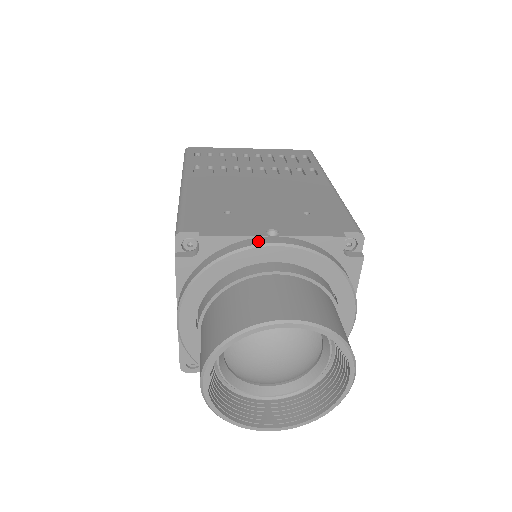
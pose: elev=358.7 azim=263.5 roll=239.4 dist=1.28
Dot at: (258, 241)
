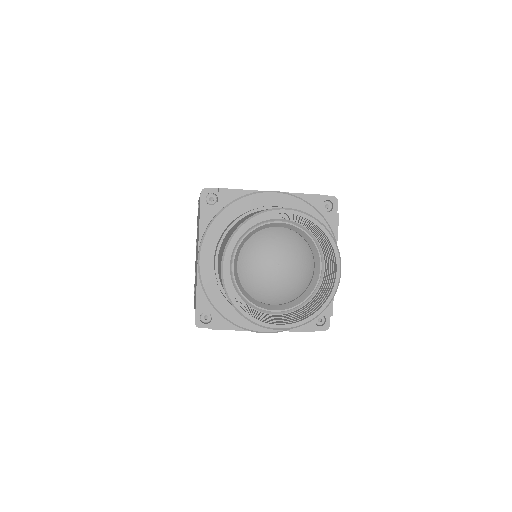
Dot at: (261, 191)
